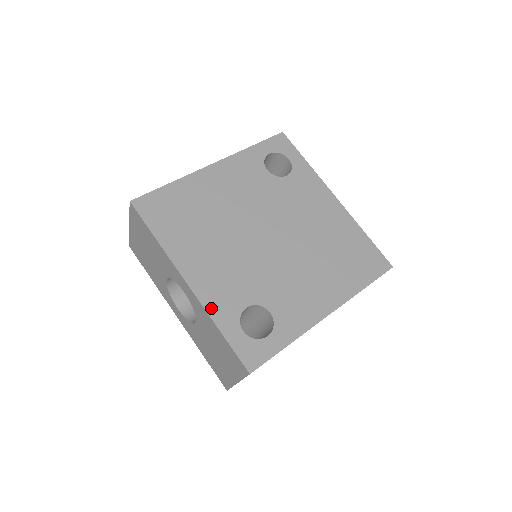
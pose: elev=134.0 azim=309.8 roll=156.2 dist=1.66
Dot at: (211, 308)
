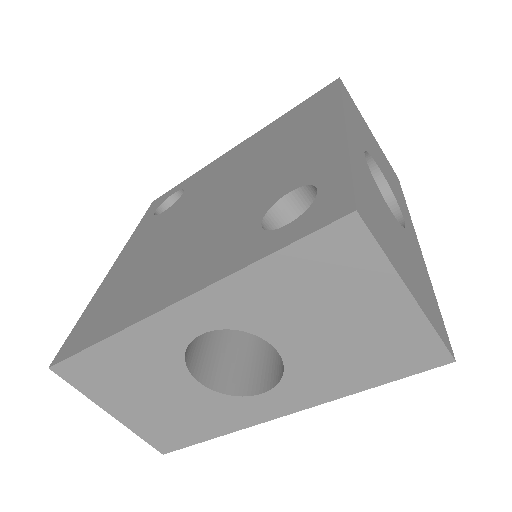
Dot at: (224, 272)
